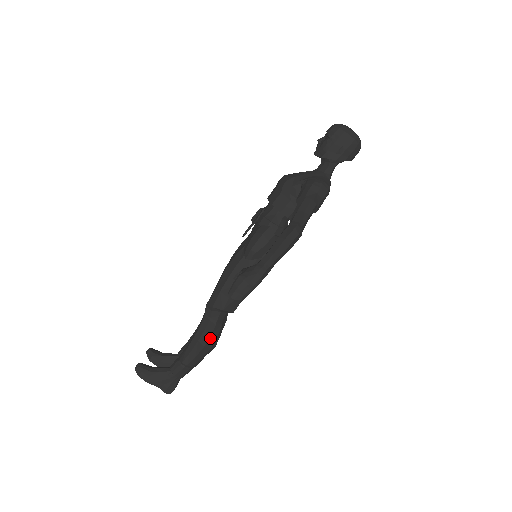
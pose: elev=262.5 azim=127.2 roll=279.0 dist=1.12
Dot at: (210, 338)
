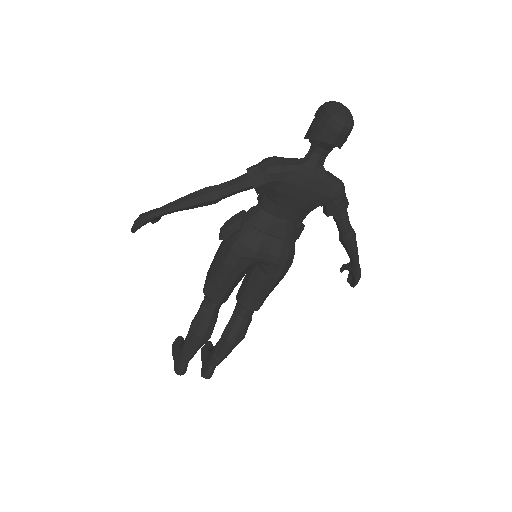
Dot at: (195, 321)
